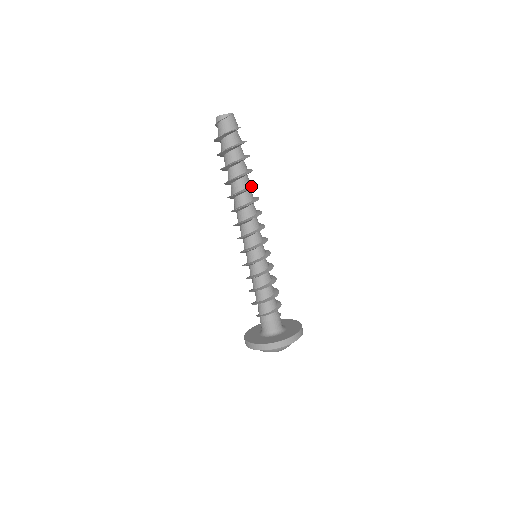
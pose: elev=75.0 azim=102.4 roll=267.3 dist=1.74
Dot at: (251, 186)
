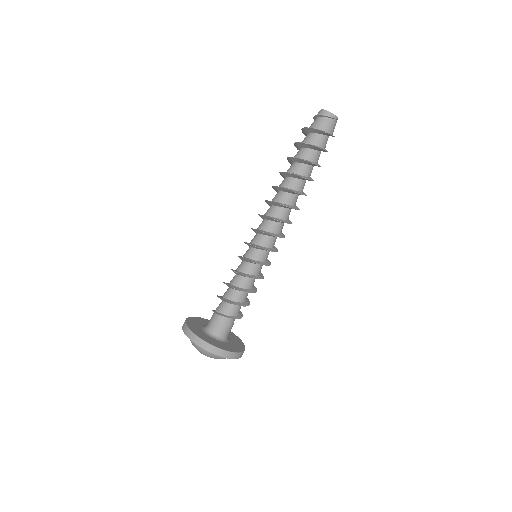
Dot at: occluded
